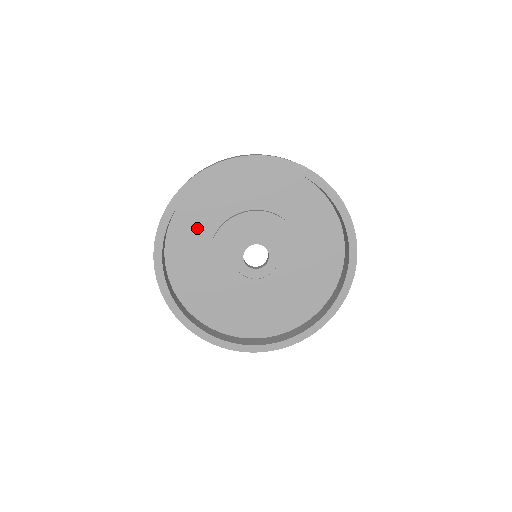
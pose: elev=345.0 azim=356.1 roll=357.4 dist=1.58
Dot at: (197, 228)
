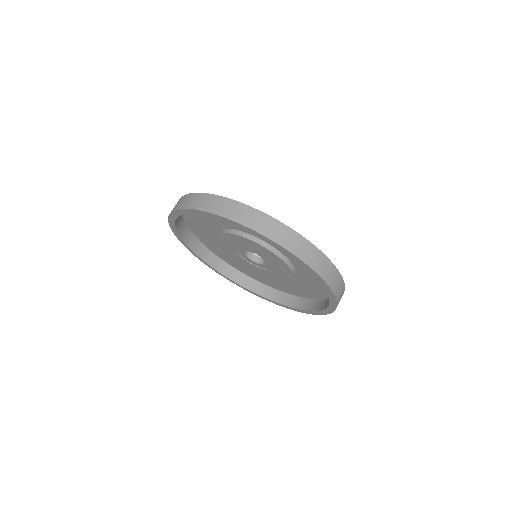
Dot at: (204, 227)
